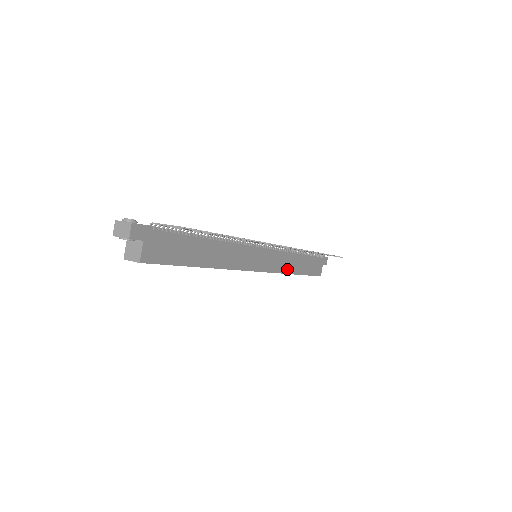
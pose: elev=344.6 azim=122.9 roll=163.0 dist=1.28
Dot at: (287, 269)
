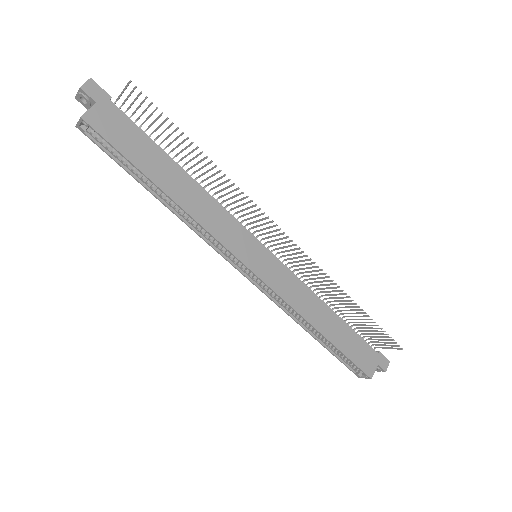
Dot at: (305, 311)
